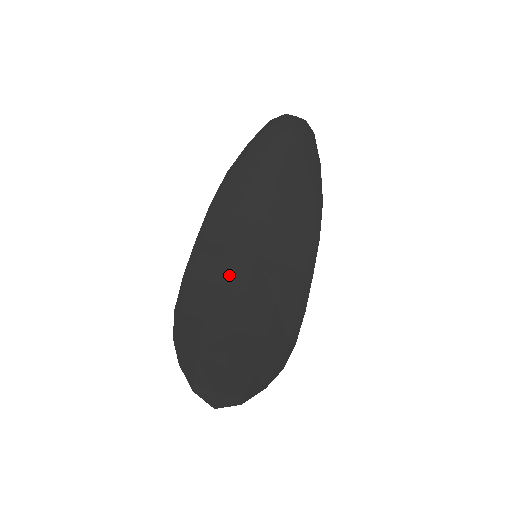
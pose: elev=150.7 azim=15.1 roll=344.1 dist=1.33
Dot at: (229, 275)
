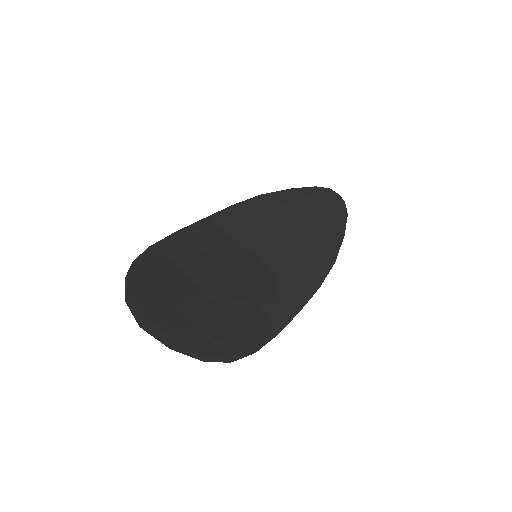
Dot at: (222, 253)
